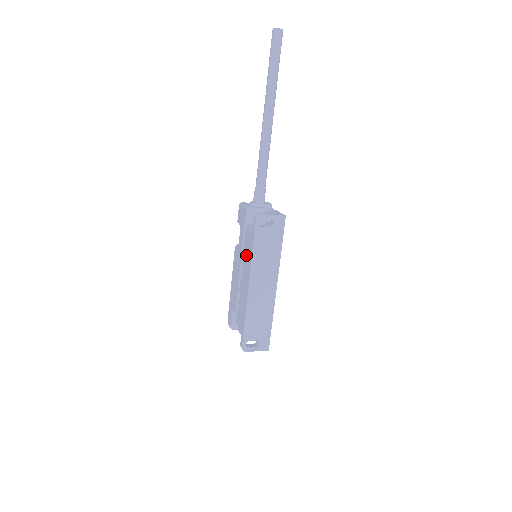
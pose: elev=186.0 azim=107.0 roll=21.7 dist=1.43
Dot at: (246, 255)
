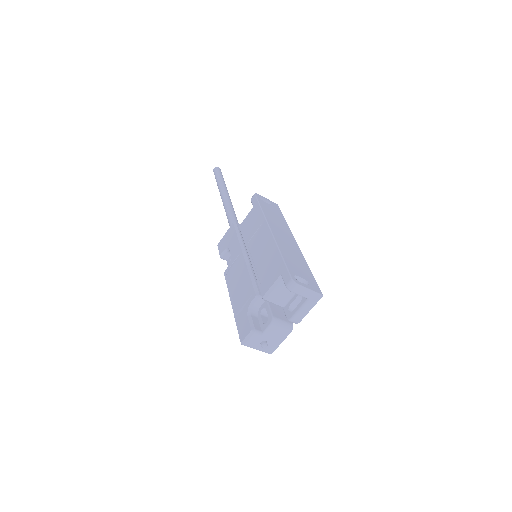
Dot at: (252, 231)
